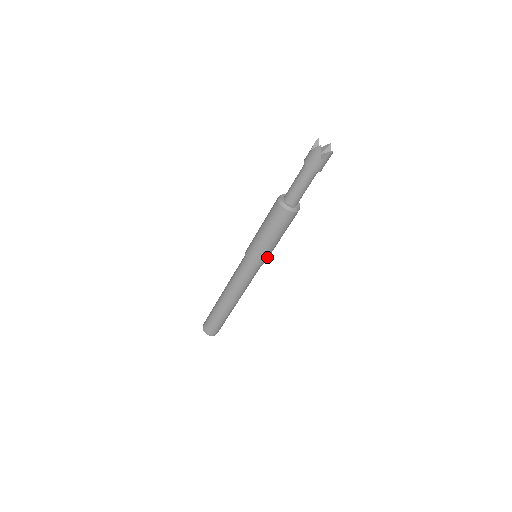
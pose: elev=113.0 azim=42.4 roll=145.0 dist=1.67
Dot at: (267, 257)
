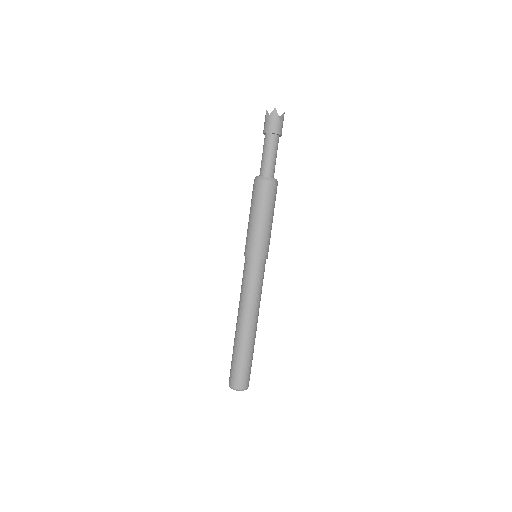
Dot at: (268, 248)
